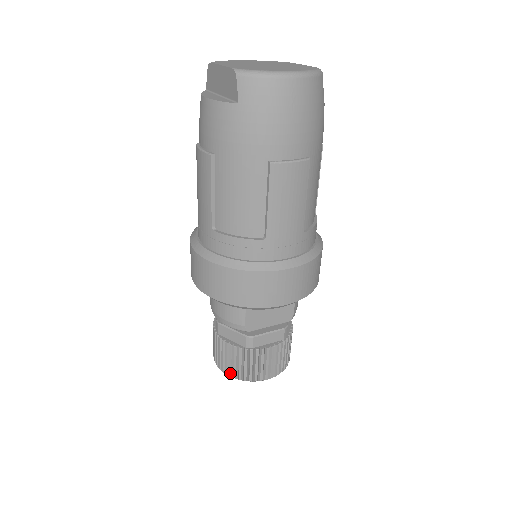
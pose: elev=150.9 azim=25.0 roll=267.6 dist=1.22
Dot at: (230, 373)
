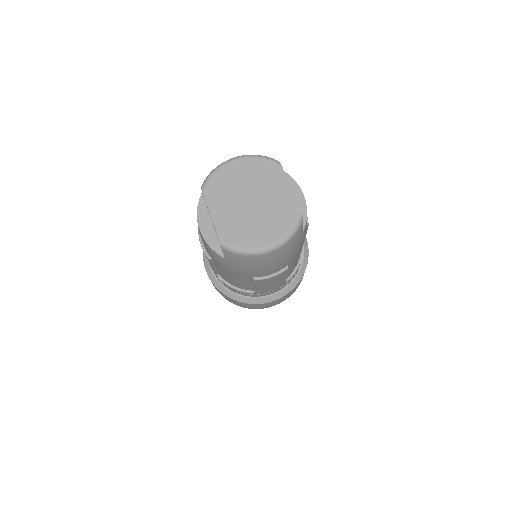
Dot at: occluded
